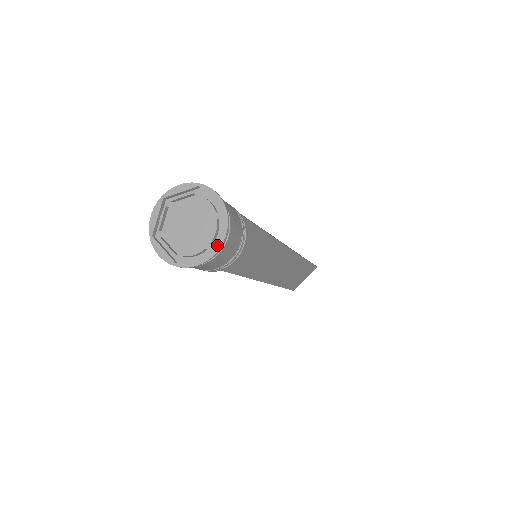
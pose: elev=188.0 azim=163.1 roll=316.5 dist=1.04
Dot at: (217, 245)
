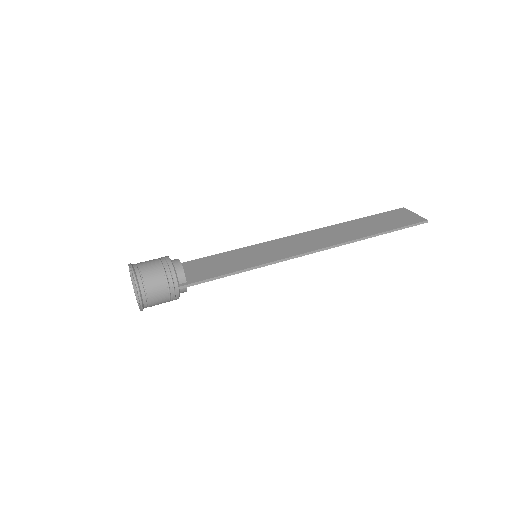
Dot at: (139, 307)
